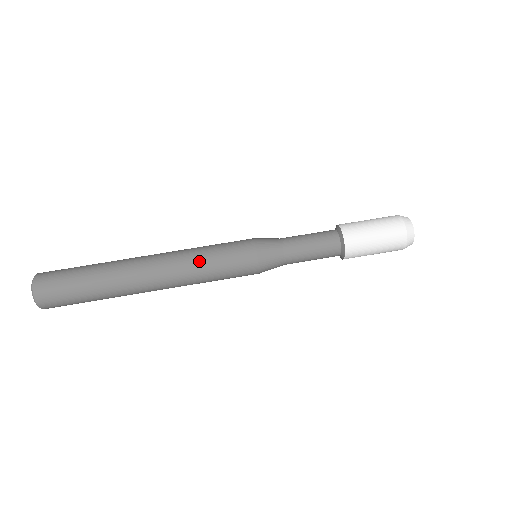
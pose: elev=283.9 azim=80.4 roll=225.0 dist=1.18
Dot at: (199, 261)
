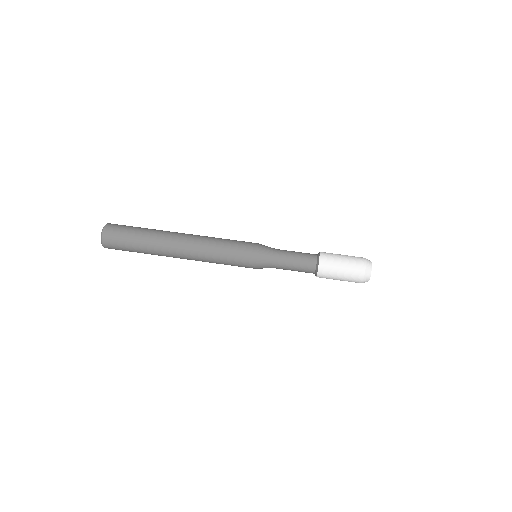
Dot at: (218, 238)
